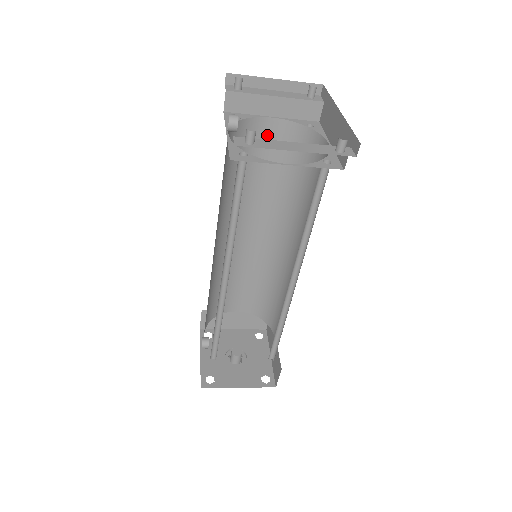
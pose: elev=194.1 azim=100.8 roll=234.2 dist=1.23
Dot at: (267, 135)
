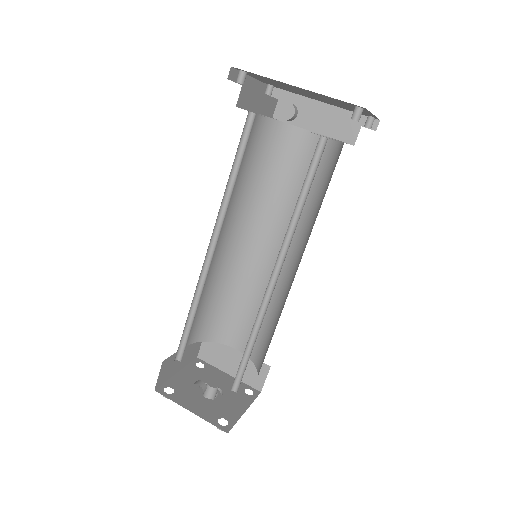
Dot at: (251, 132)
